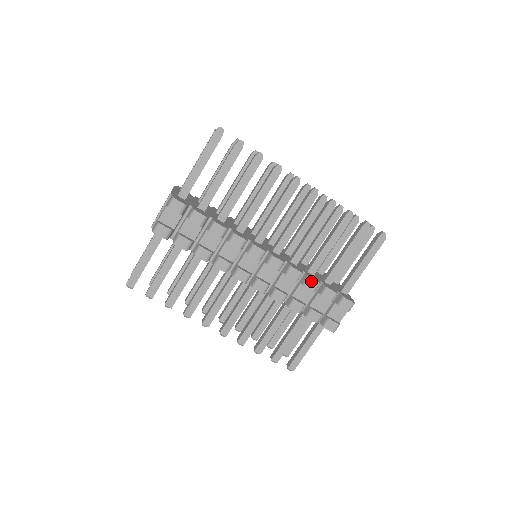
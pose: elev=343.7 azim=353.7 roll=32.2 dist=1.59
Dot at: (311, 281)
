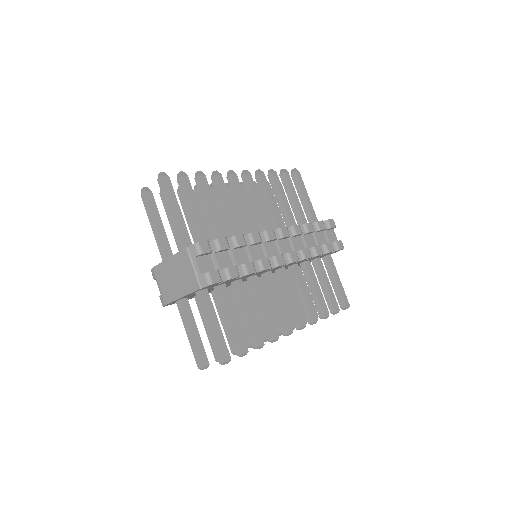
Dot at: (307, 226)
